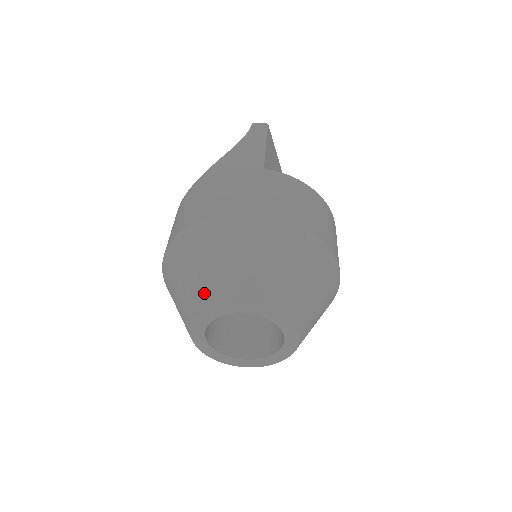
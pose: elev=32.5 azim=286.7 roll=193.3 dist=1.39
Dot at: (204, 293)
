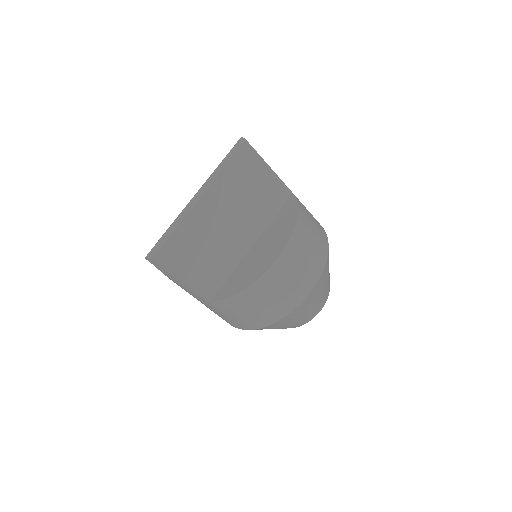
Dot at: occluded
